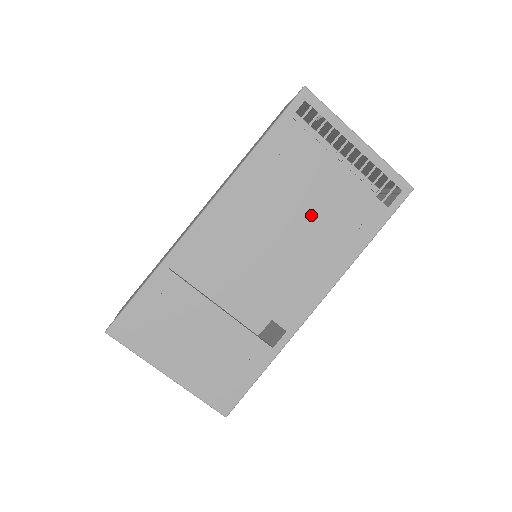
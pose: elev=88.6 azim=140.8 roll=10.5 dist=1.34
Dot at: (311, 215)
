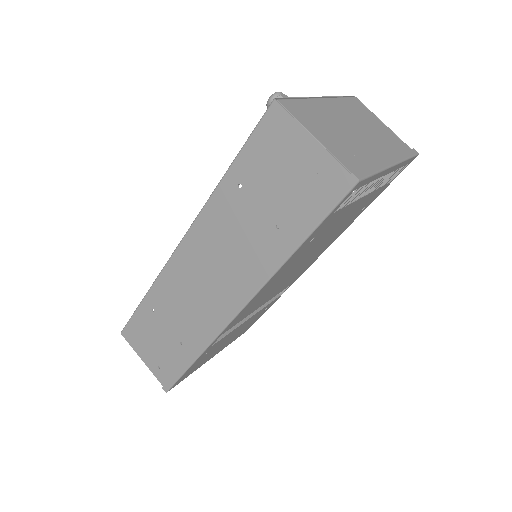
Dot at: (328, 237)
